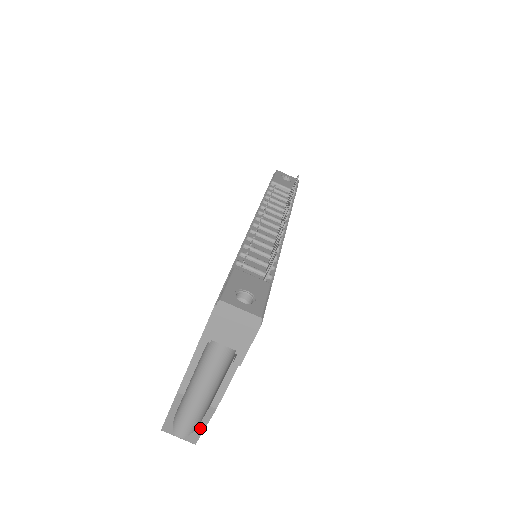
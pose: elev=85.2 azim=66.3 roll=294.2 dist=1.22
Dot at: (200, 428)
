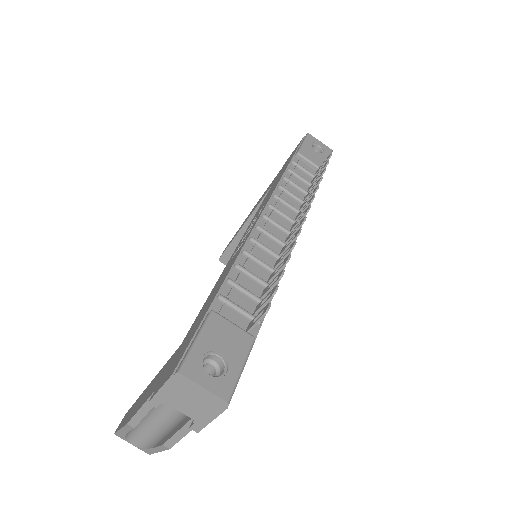
Dot at: (153, 450)
